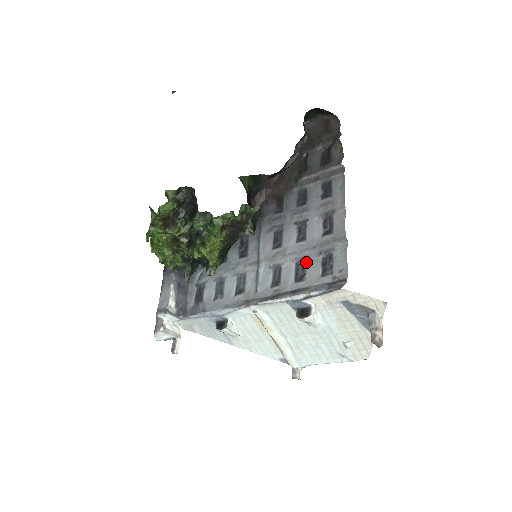
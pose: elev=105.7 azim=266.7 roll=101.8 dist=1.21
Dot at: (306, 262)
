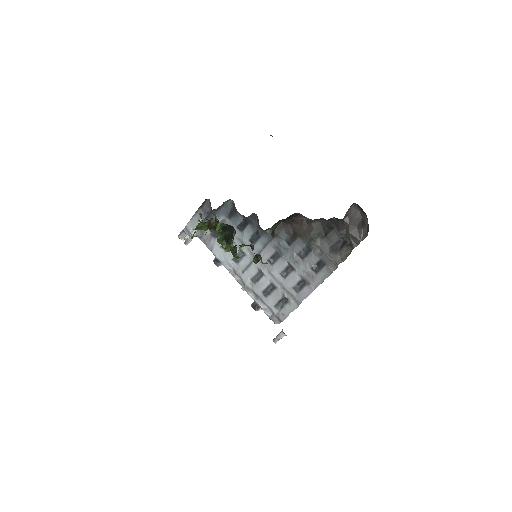
Dot at: (275, 290)
